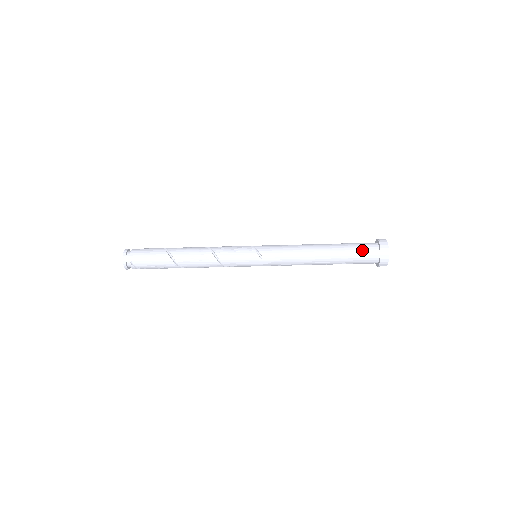
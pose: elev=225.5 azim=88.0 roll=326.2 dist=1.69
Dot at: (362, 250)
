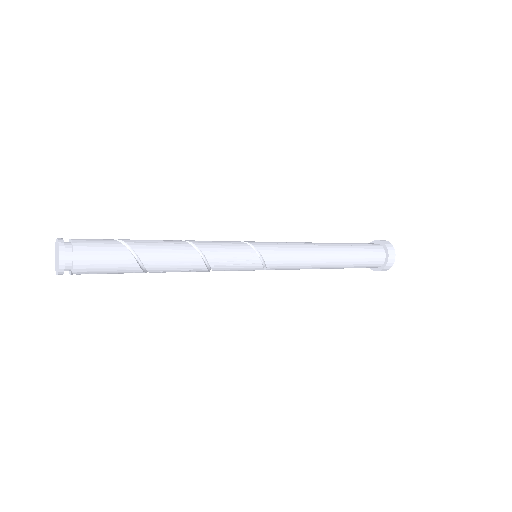
Dot at: (369, 264)
